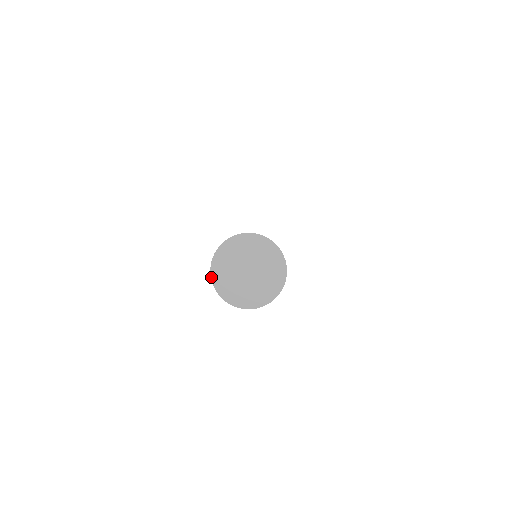
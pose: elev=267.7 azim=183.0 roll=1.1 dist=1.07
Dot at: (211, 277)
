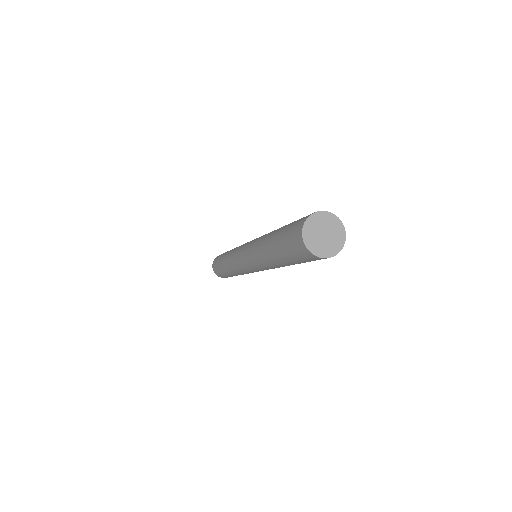
Dot at: (302, 232)
